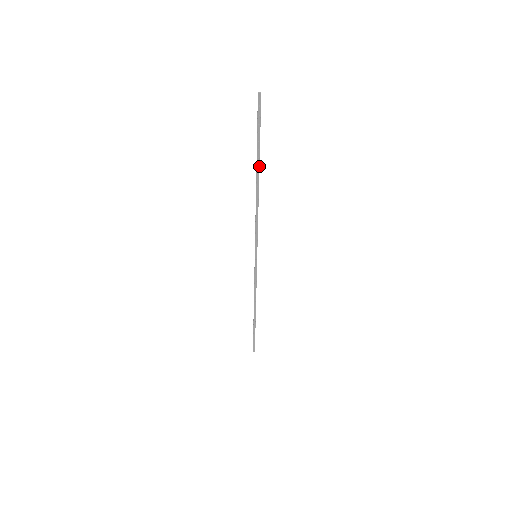
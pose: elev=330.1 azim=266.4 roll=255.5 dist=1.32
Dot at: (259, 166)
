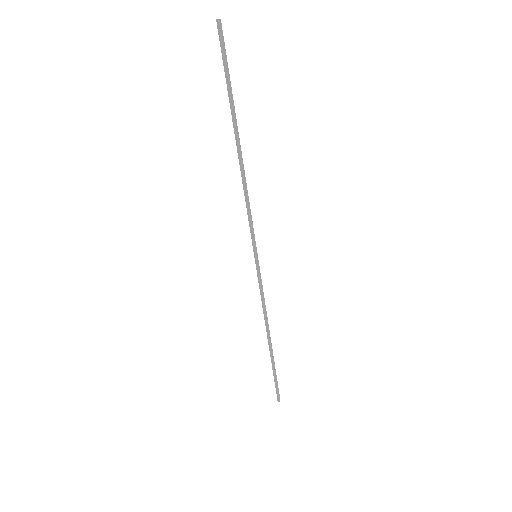
Dot at: (235, 123)
